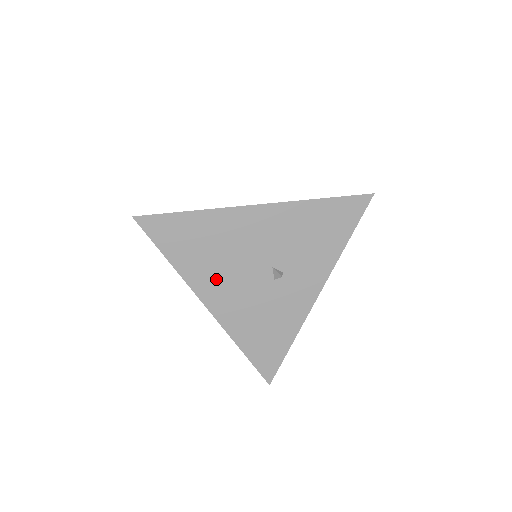
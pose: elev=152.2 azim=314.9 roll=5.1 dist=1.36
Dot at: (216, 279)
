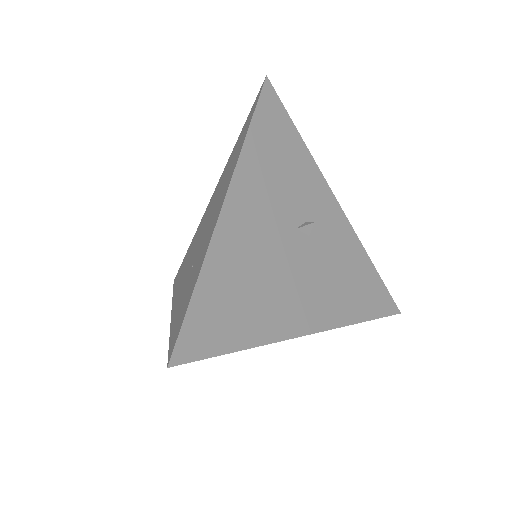
Dot at: (286, 302)
